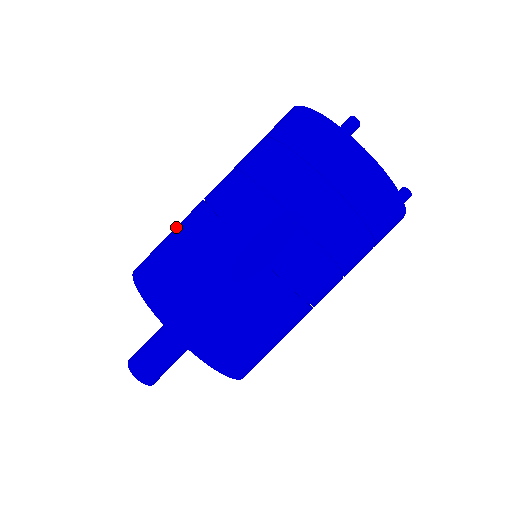
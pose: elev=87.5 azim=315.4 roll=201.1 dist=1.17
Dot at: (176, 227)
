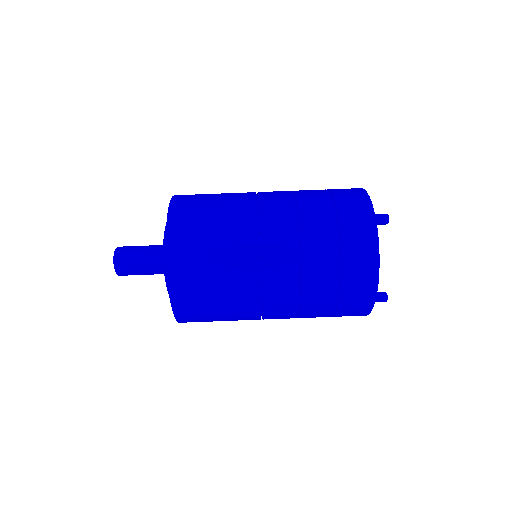
Dot at: occluded
